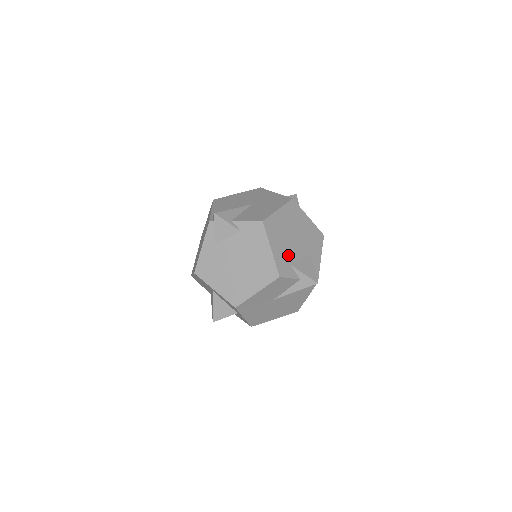
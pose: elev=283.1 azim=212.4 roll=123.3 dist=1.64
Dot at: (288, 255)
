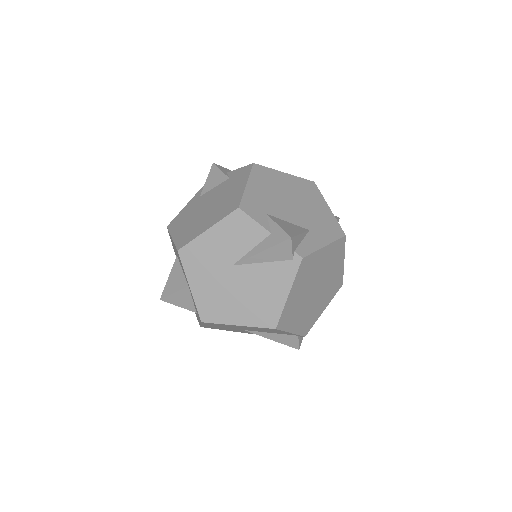
Dot at: (269, 205)
